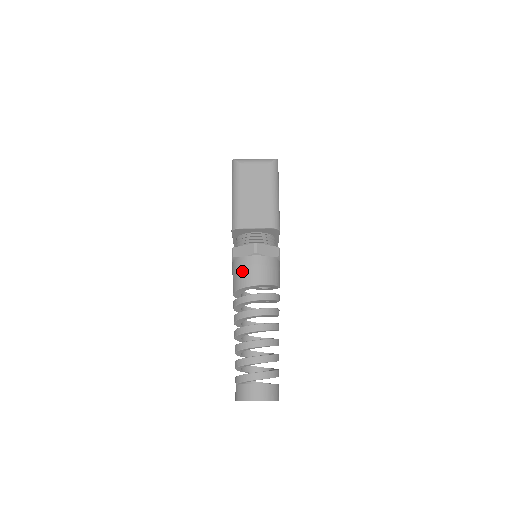
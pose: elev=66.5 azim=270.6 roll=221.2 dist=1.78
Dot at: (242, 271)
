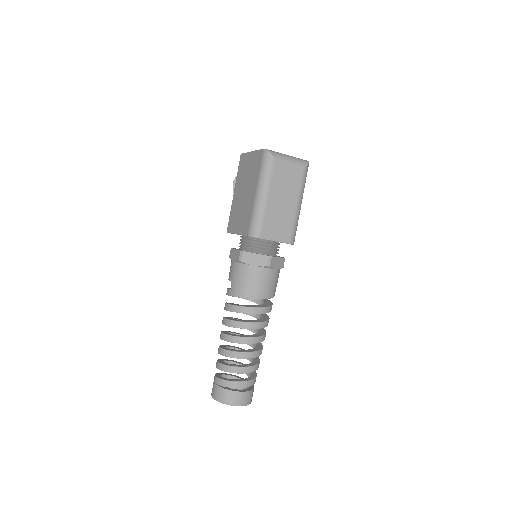
Dot at: (249, 281)
